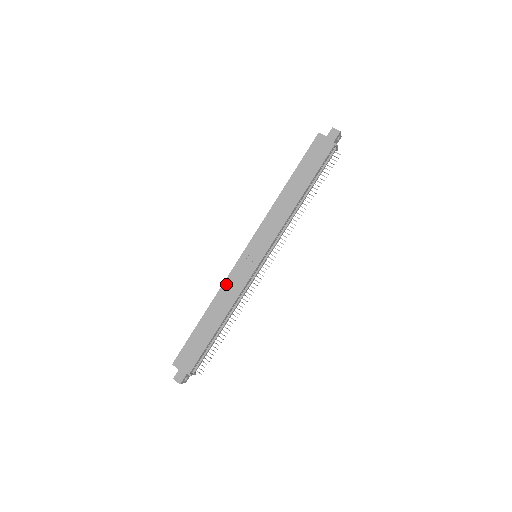
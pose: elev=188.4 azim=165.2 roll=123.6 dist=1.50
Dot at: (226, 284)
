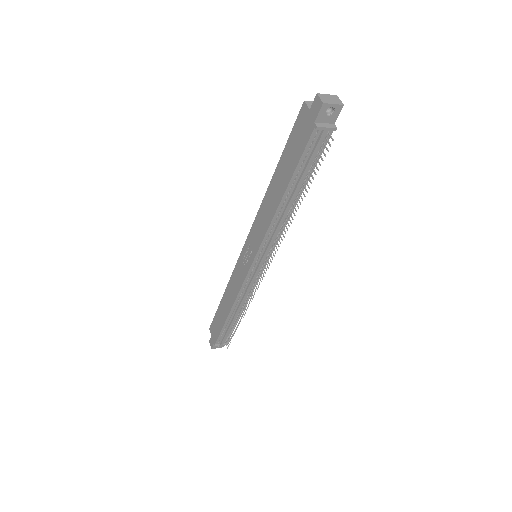
Dot at: (233, 277)
